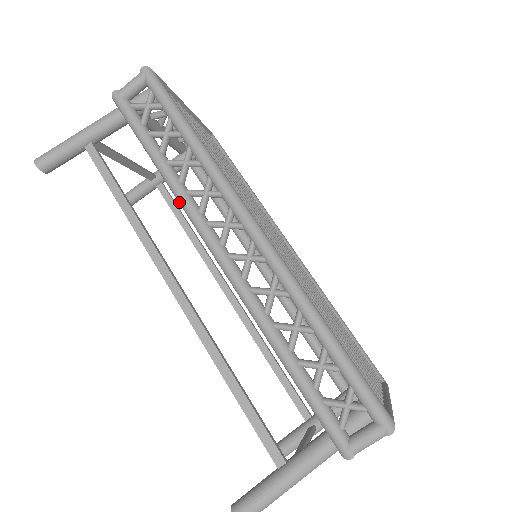
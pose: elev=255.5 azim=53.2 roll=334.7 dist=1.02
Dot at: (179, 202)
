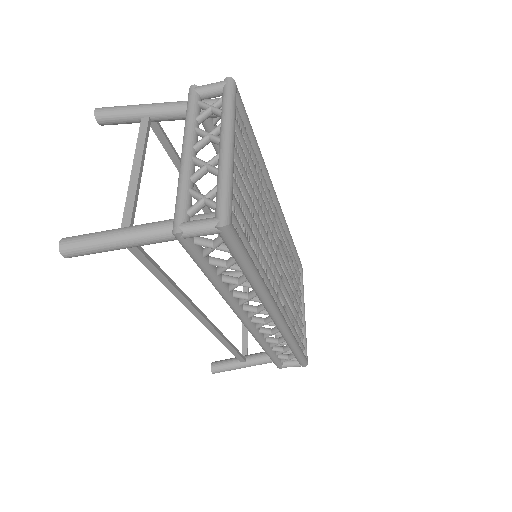
Dot at: (224, 299)
